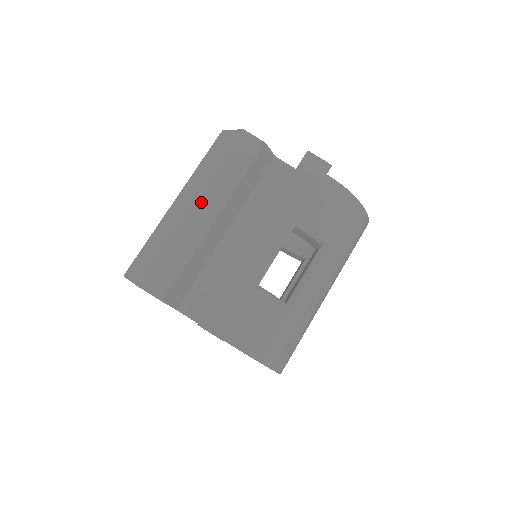
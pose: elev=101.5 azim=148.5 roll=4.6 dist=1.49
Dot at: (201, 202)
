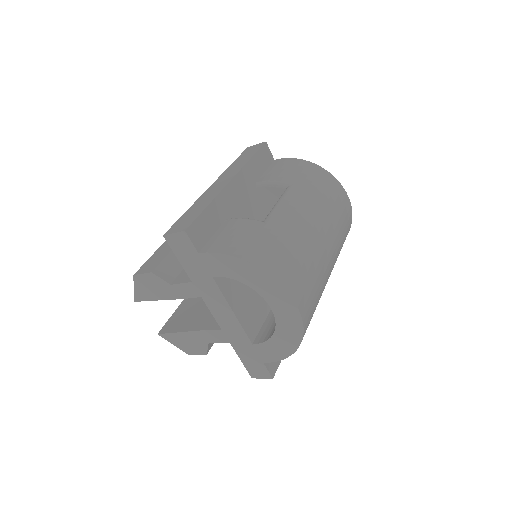
Dot at: occluded
